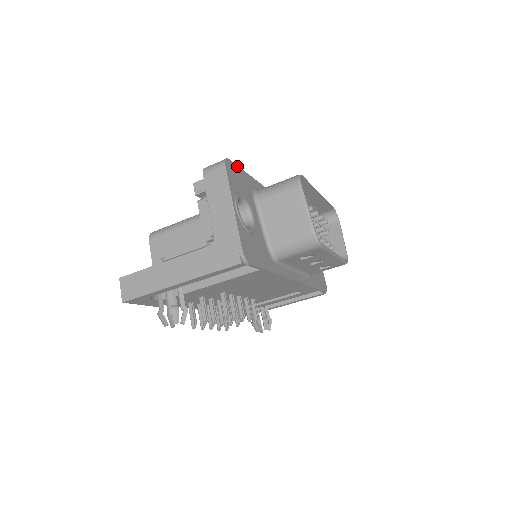
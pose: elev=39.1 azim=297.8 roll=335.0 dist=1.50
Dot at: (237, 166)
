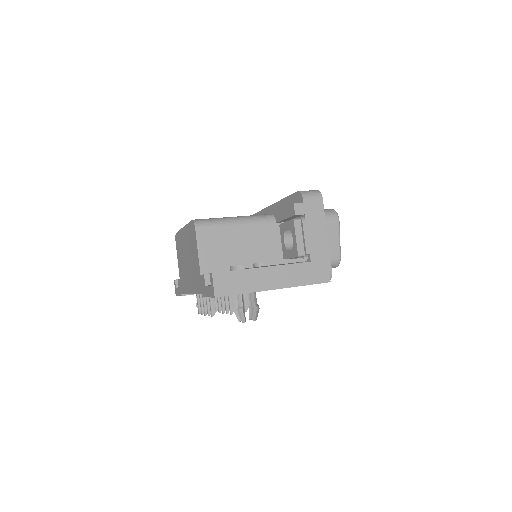
Dot at: occluded
